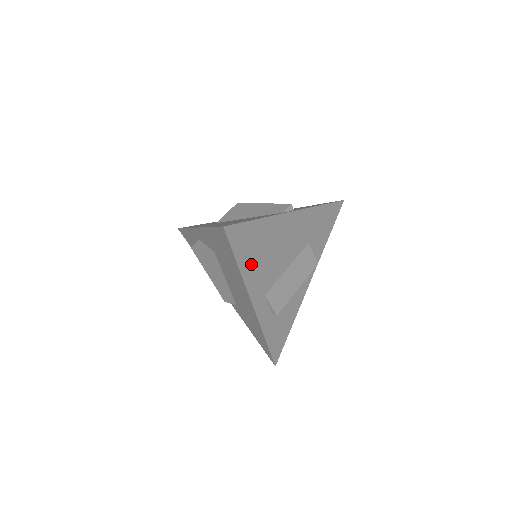
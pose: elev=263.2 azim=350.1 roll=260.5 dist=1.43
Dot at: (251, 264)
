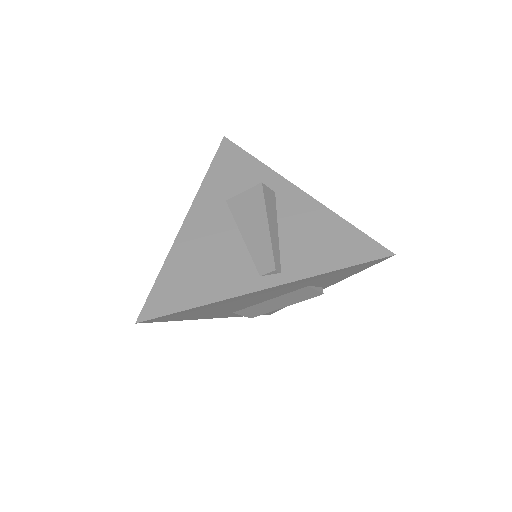
Dot at: (198, 315)
